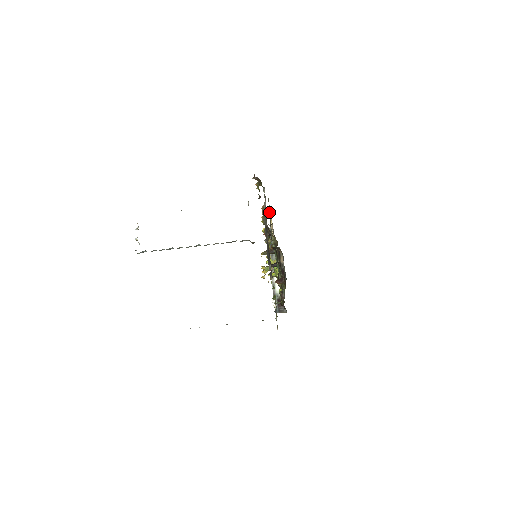
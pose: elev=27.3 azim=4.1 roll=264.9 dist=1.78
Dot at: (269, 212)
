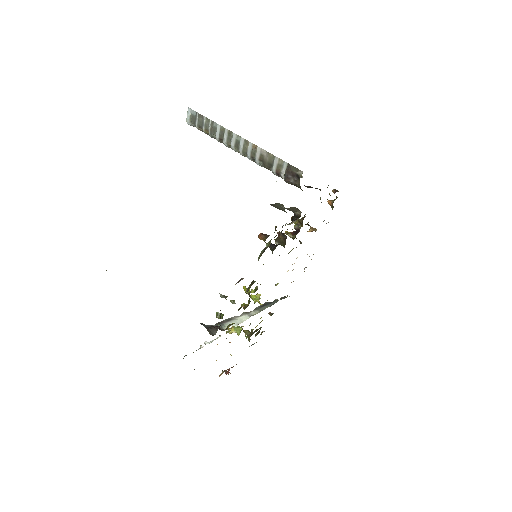
Dot at: (306, 267)
